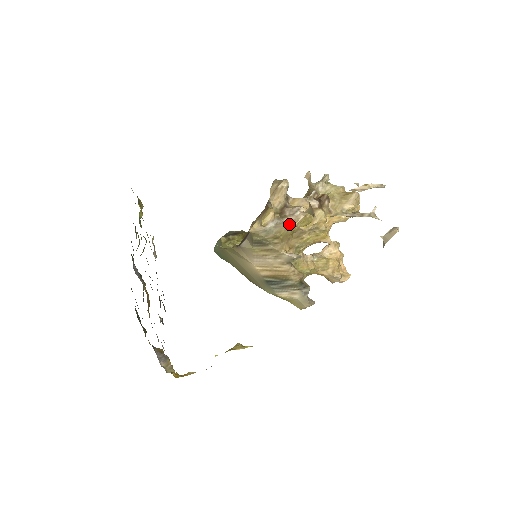
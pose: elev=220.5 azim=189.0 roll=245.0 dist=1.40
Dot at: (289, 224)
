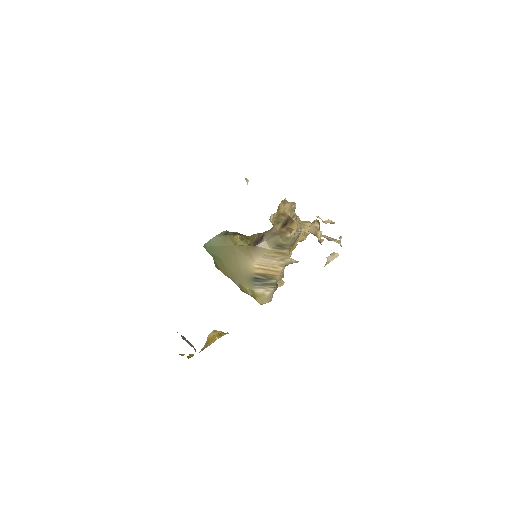
Dot at: (298, 236)
